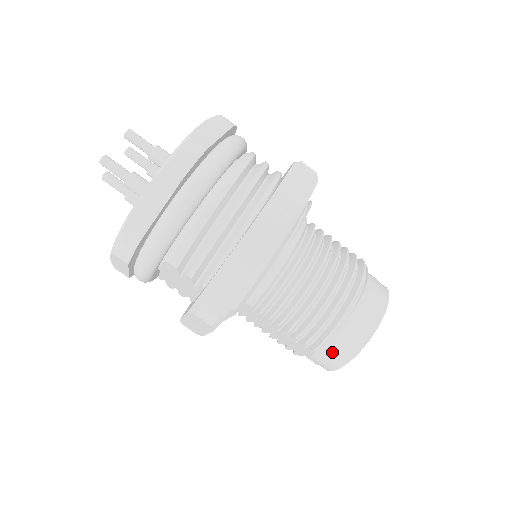
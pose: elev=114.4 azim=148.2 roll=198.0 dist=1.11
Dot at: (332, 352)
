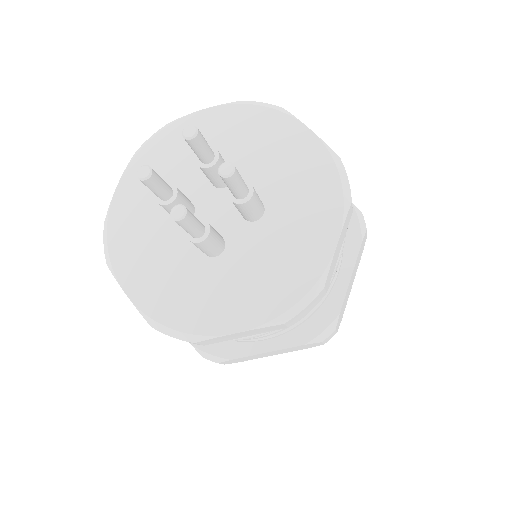
Dot at: occluded
